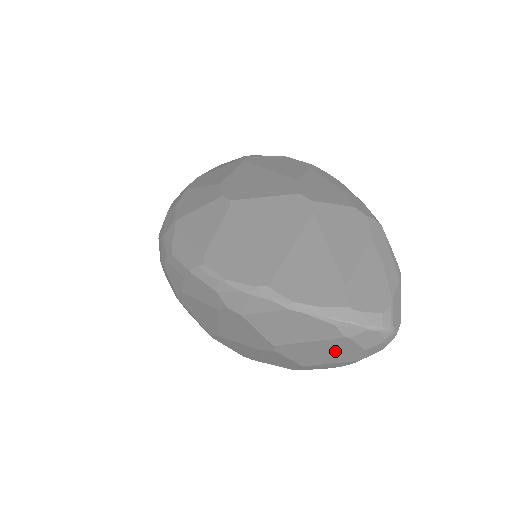
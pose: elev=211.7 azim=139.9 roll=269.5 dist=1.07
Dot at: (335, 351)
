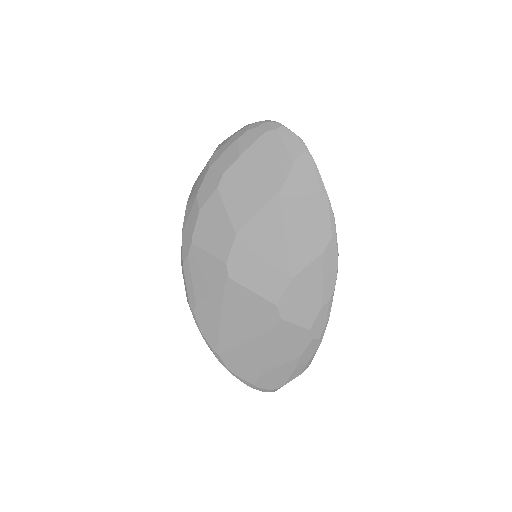
Dot at: occluded
